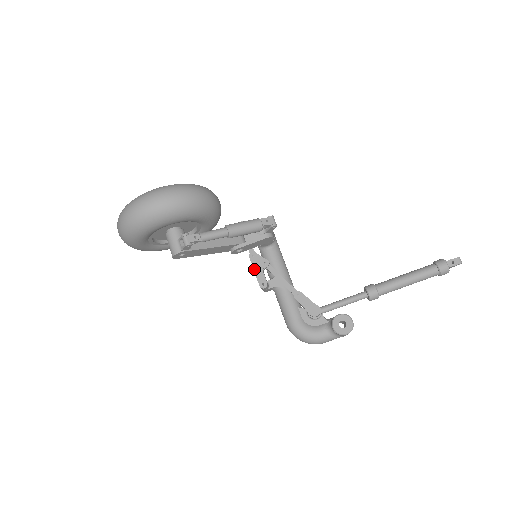
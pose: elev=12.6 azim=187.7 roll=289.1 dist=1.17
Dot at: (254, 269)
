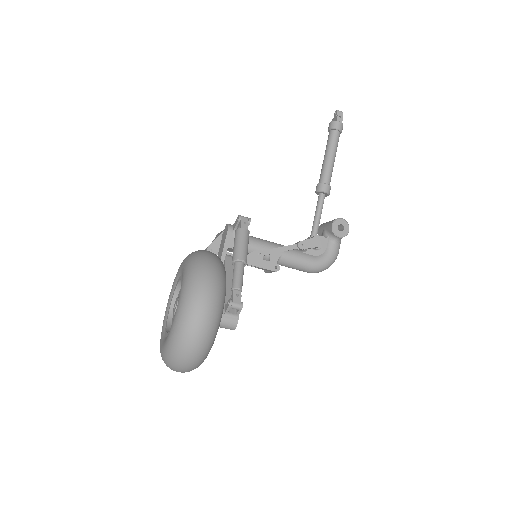
Dot at: (258, 267)
